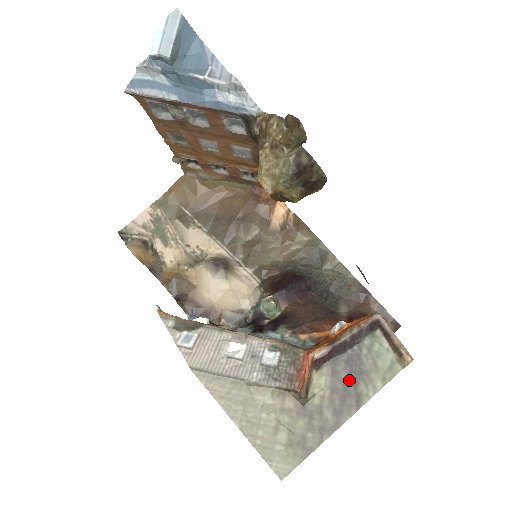
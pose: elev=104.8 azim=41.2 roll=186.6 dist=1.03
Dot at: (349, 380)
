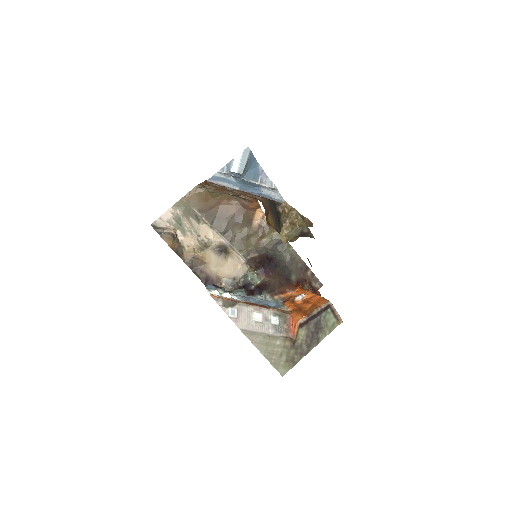
Dot at: (315, 332)
